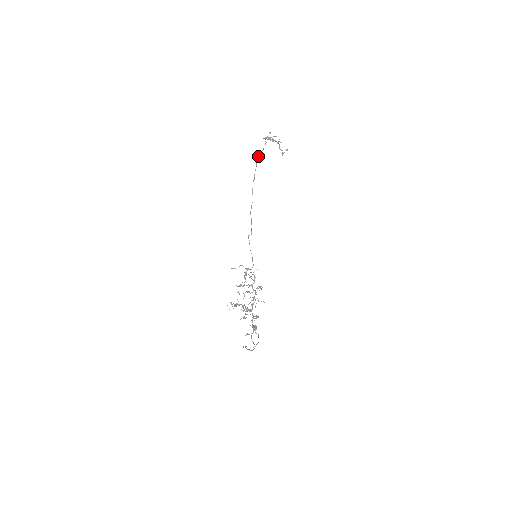
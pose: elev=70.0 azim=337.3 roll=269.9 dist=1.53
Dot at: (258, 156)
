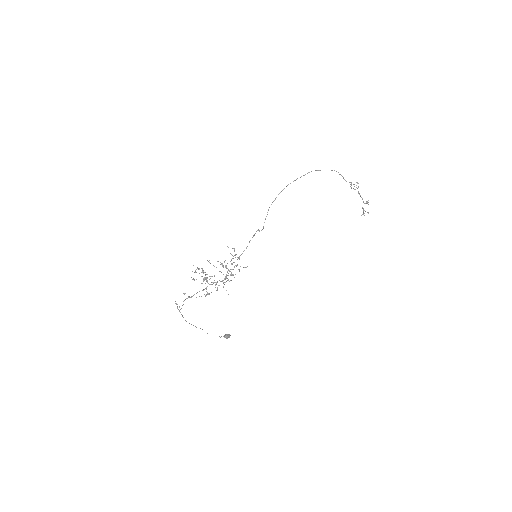
Dot at: (311, 171)
